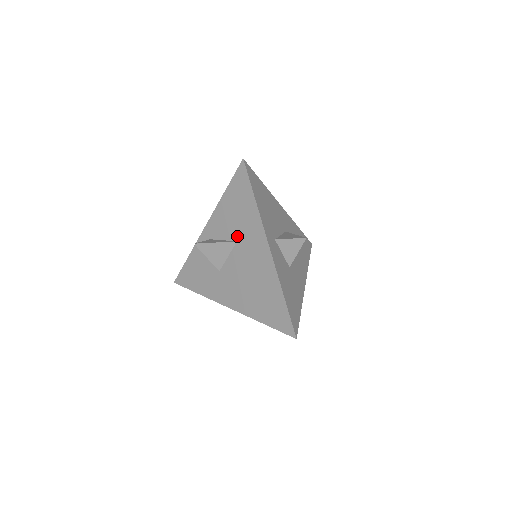
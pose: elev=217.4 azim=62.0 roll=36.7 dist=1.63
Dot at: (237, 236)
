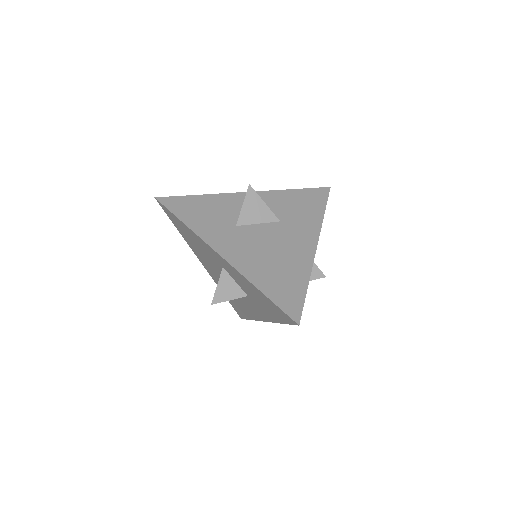
Dot at: (284, 218)
